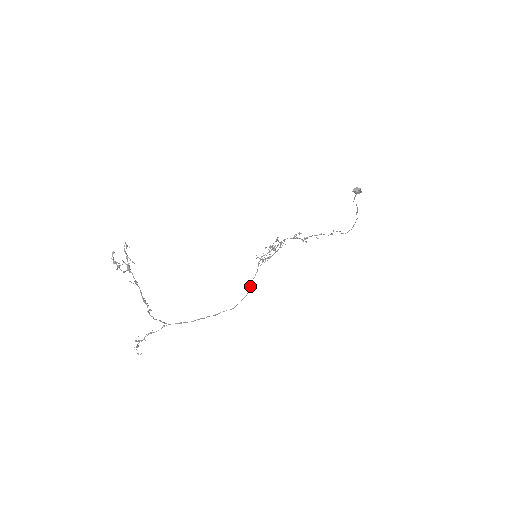
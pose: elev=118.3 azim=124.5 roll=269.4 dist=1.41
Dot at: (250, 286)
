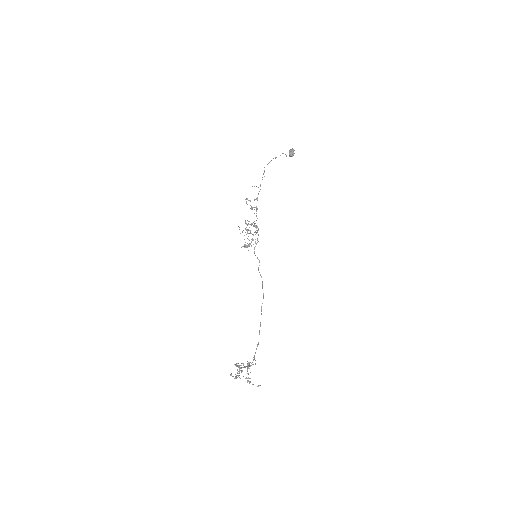
Dot at: occluded
